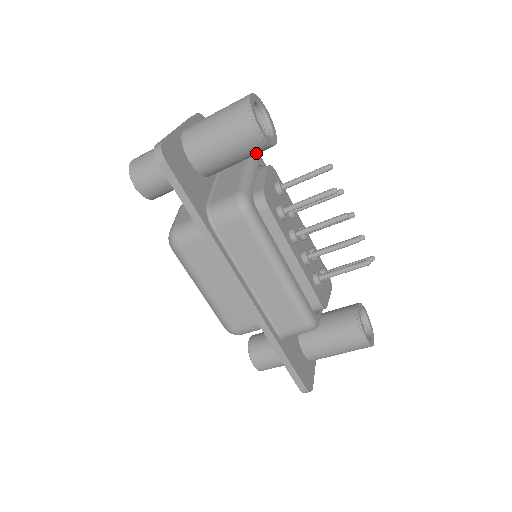
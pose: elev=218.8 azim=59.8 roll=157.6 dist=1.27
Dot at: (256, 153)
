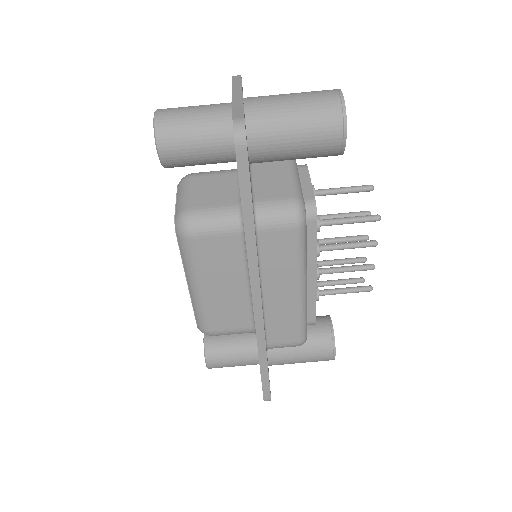
Dot at: (319, 156)
